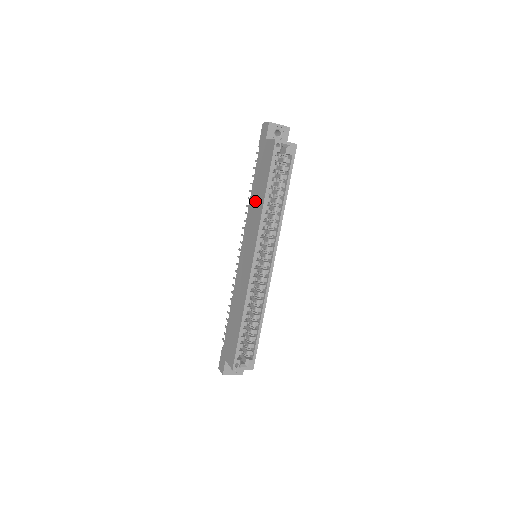
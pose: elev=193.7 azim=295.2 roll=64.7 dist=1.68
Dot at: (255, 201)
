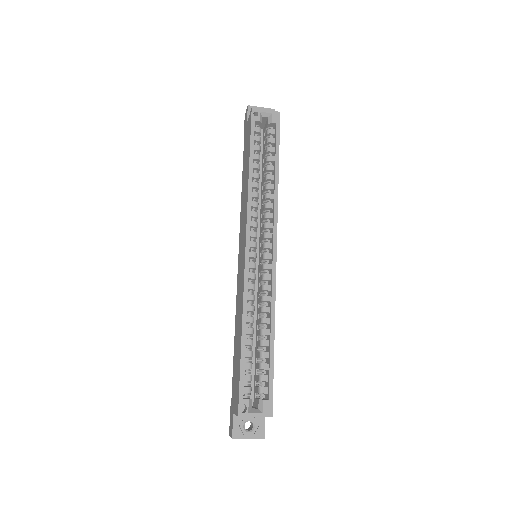
Dot at: (244, 188)
